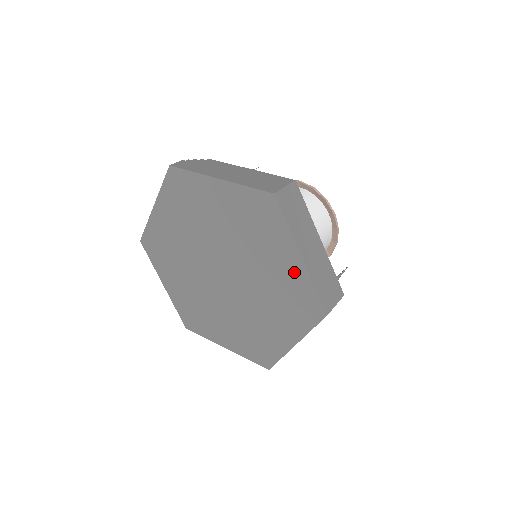
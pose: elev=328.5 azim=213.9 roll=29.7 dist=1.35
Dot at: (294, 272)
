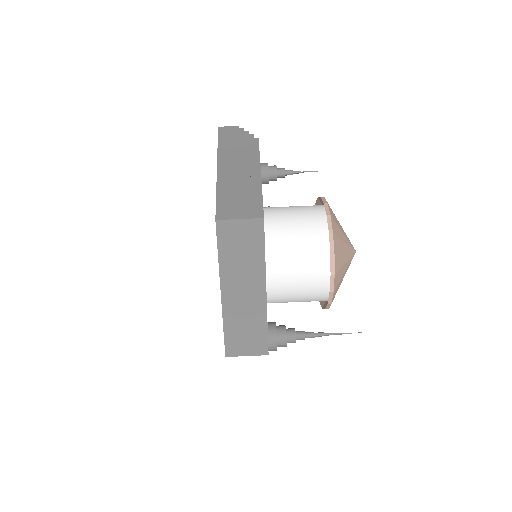
Dot at: occluded
